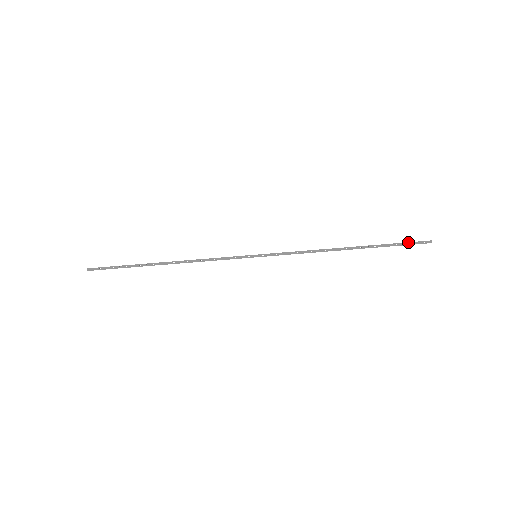
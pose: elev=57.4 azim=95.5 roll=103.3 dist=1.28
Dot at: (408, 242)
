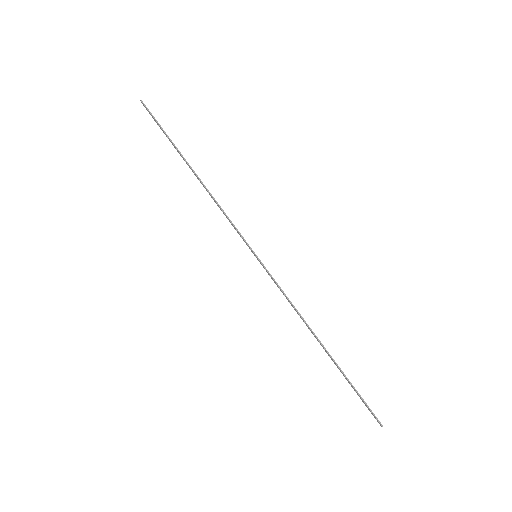
Dot at: (365, 402)
